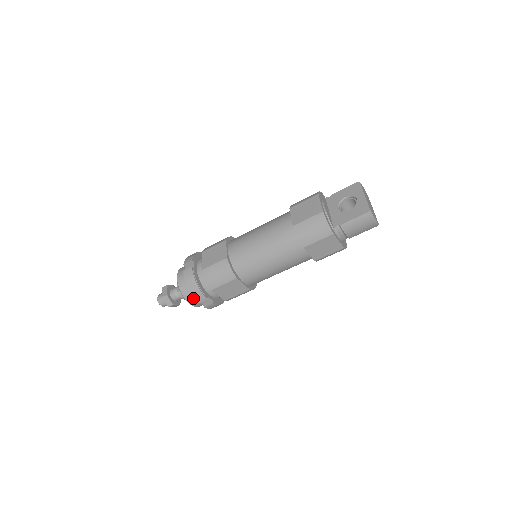
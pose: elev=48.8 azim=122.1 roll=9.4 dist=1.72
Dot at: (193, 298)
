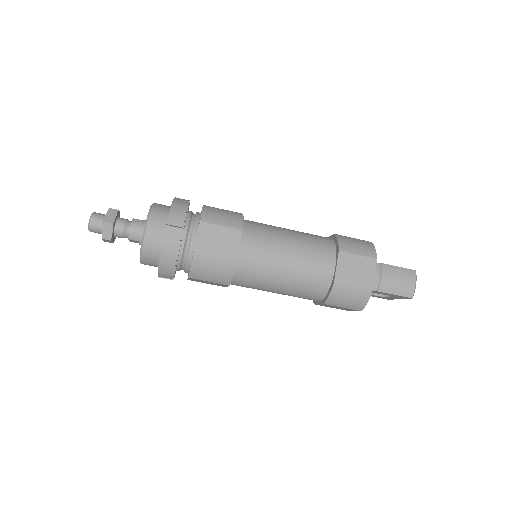
Dot at: (160, 222)
